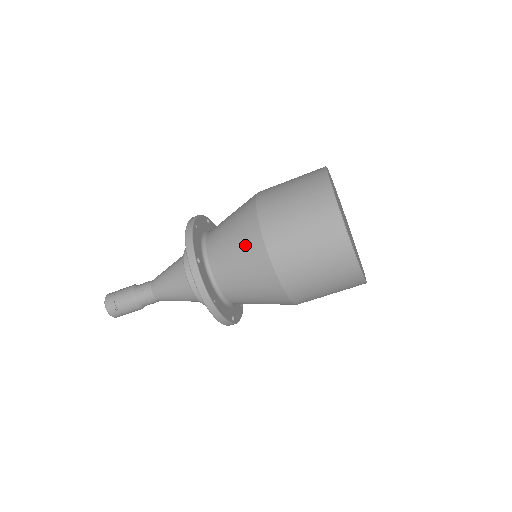
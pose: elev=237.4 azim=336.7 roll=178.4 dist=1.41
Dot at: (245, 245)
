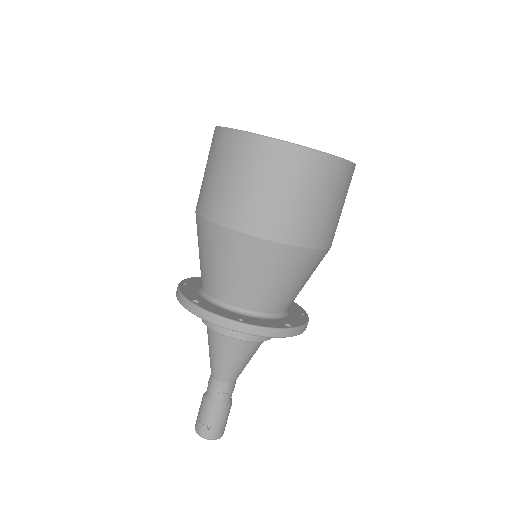
Dot at: (211, 246)
